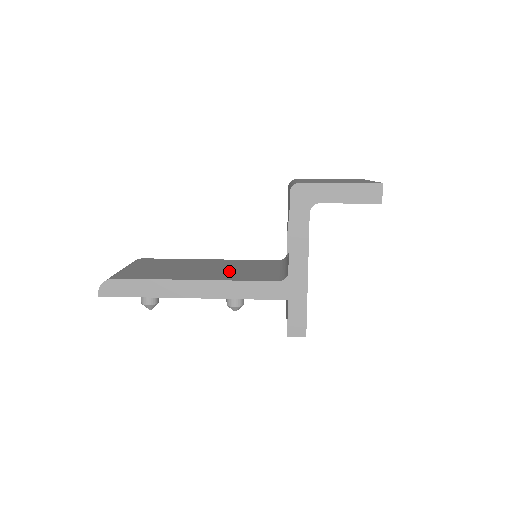
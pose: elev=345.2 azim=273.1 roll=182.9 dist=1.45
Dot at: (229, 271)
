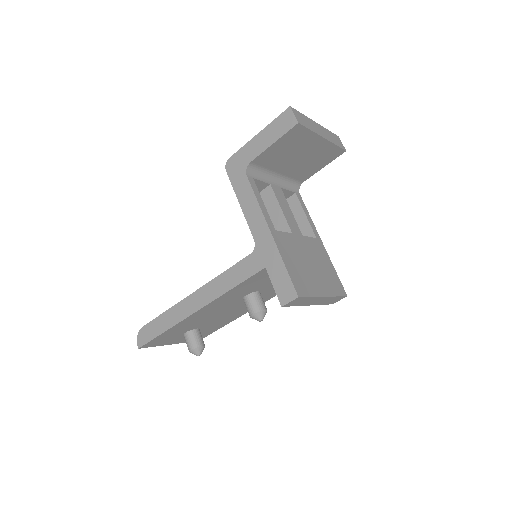
Dot at: occluded
